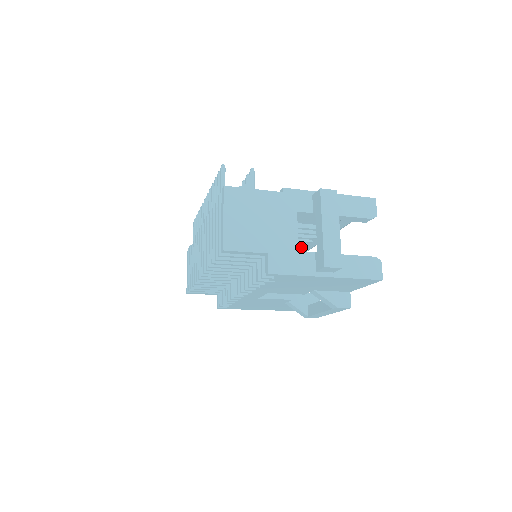
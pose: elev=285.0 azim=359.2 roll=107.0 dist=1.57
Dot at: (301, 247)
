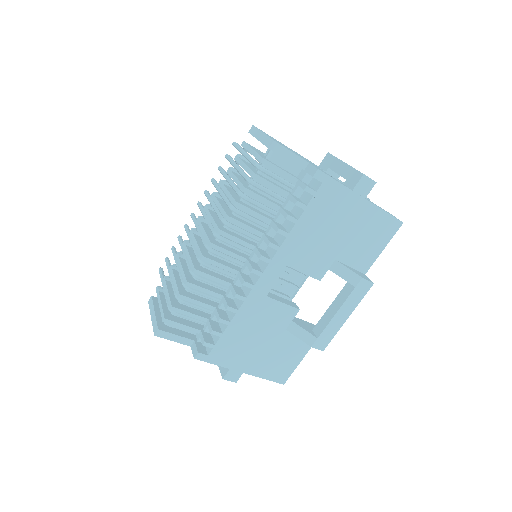
Dot at: occluded
